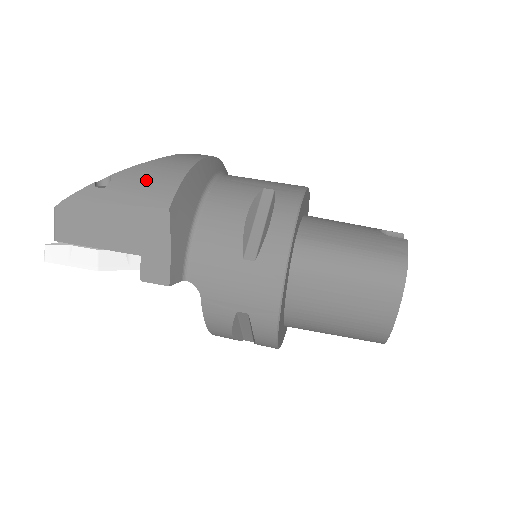
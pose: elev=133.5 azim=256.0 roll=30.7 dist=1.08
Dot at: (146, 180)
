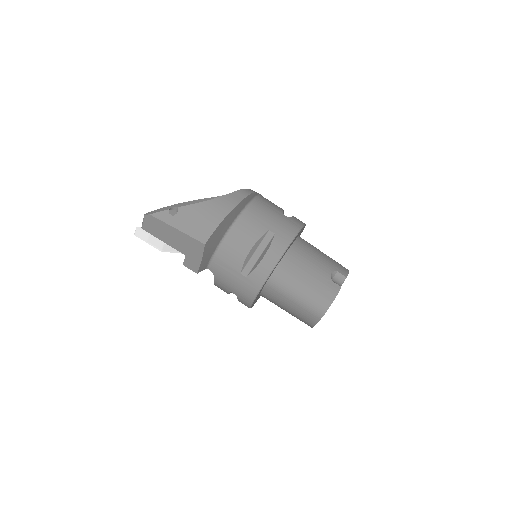
Dot at: (197, 219)
